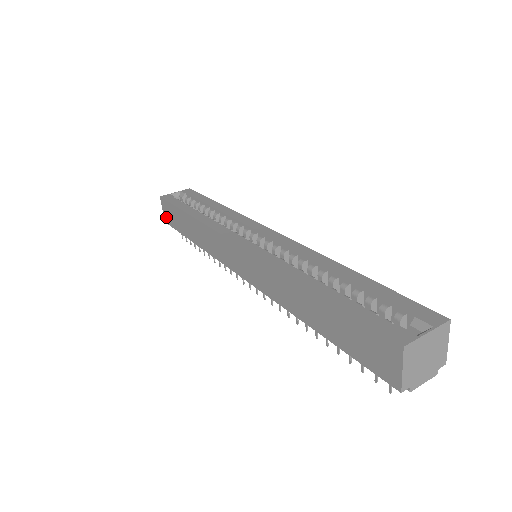
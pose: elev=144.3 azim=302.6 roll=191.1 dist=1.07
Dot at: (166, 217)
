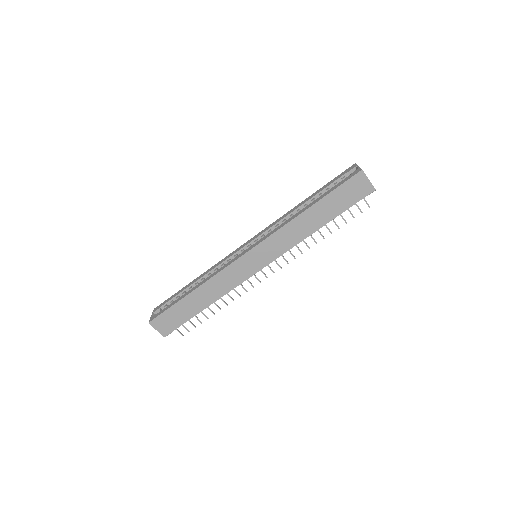
Dot at: (164, 331)
